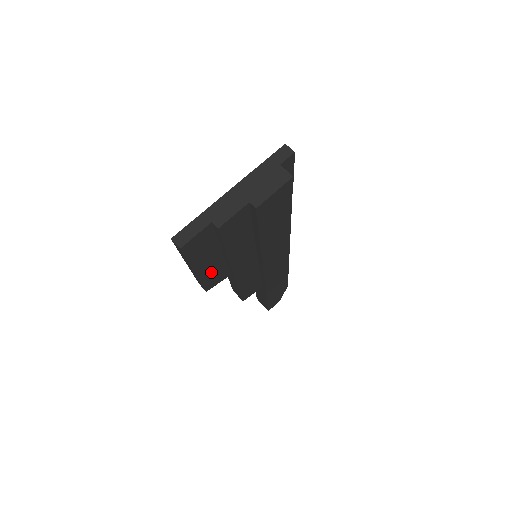
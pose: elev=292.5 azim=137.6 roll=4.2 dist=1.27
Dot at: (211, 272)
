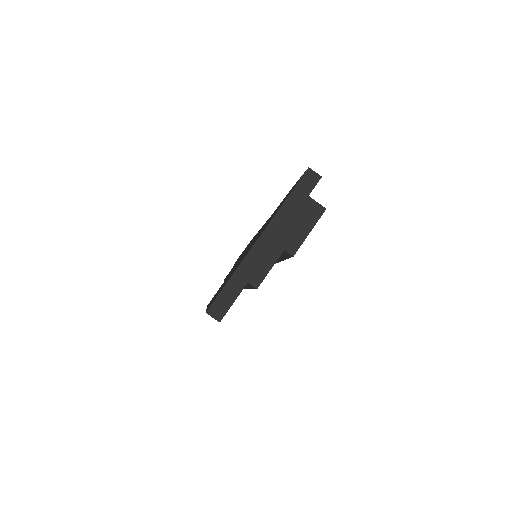
Dot at: occluded
